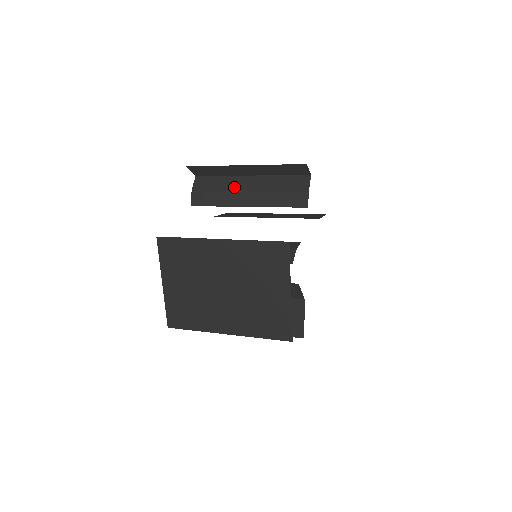
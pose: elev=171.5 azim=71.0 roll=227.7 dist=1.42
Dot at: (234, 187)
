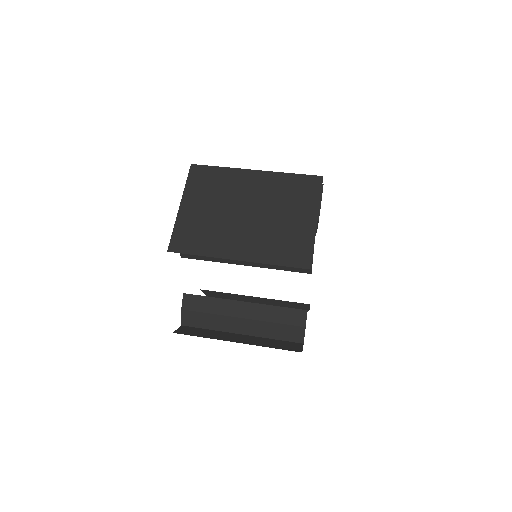
Dot at: occluded
